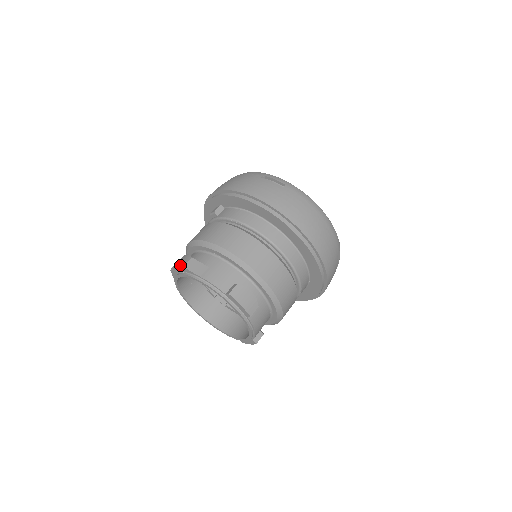
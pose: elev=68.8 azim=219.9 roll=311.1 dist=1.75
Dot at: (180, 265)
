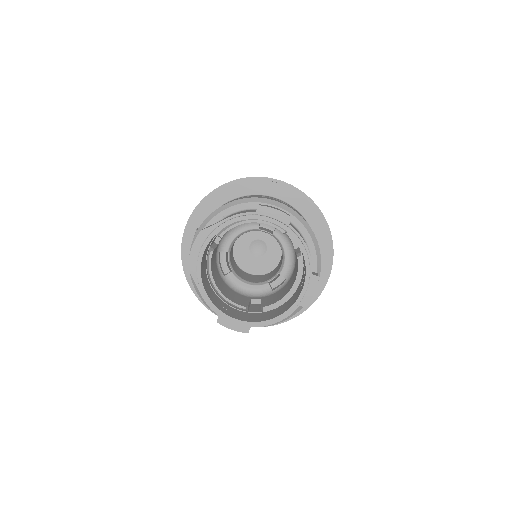
Dot at: occluded
